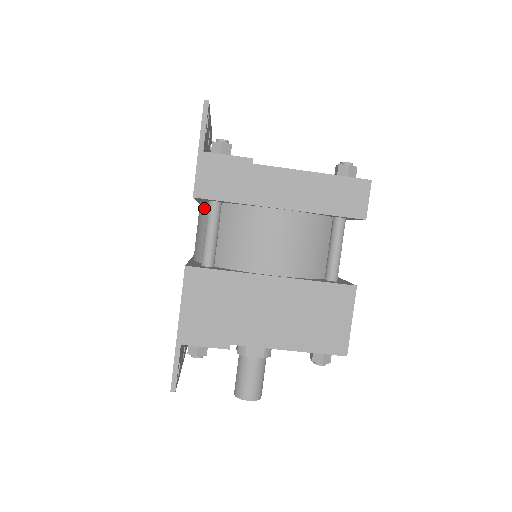
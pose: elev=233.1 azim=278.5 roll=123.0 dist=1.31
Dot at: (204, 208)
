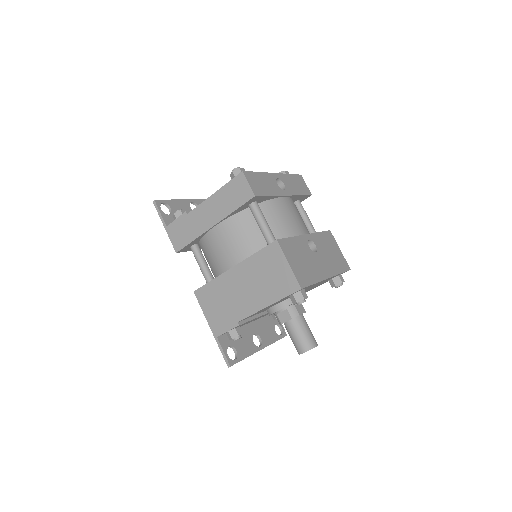
Dot at: occluded
